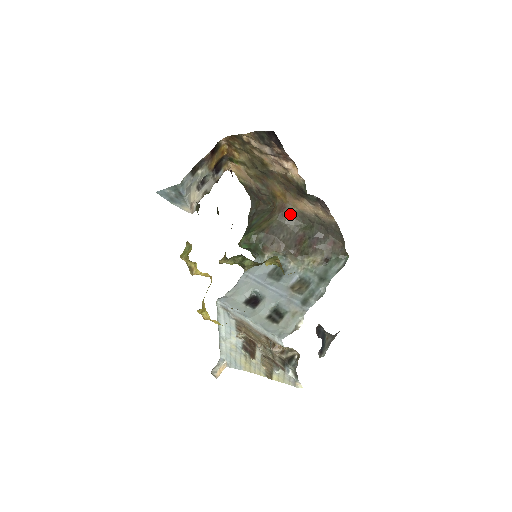
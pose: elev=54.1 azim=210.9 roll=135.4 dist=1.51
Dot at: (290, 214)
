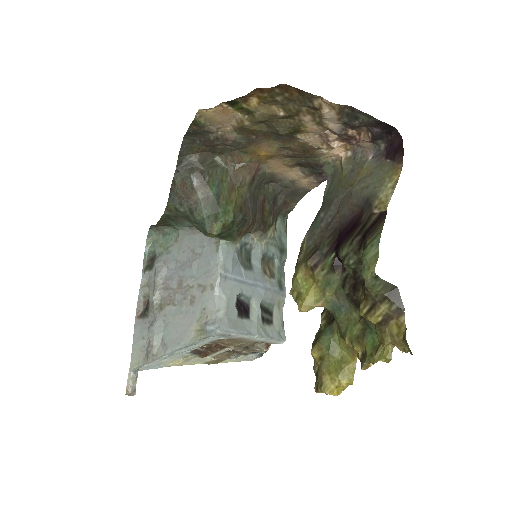
Dot at: (260, 177)
